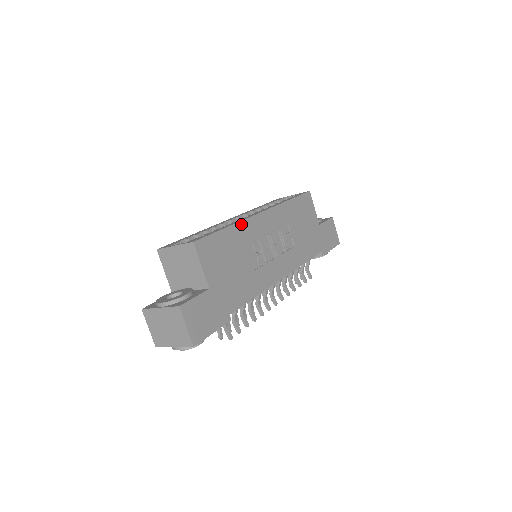
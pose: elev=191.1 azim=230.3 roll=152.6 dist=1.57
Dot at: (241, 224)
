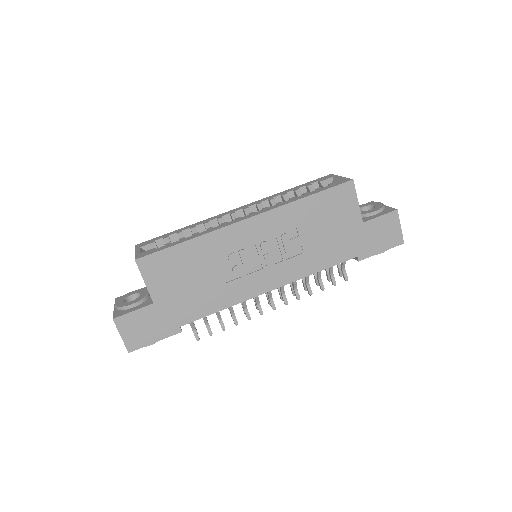
Dot at: (210, 235)
